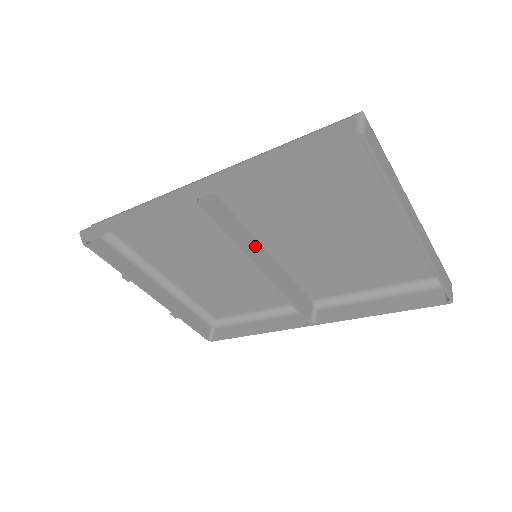
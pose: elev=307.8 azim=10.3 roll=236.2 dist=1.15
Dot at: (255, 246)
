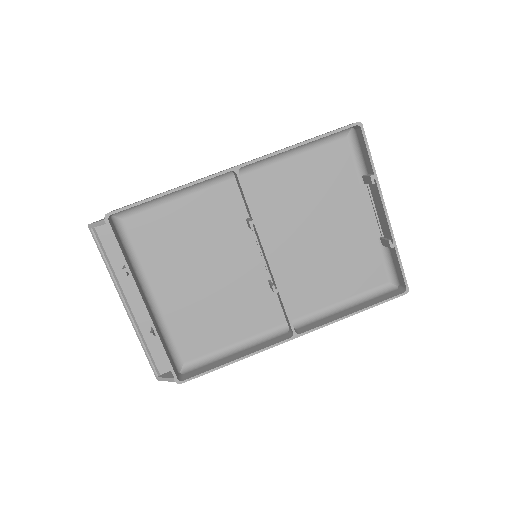
Dot at: occluded
